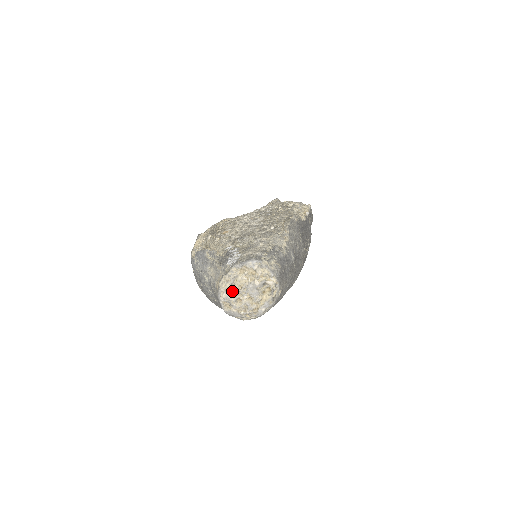
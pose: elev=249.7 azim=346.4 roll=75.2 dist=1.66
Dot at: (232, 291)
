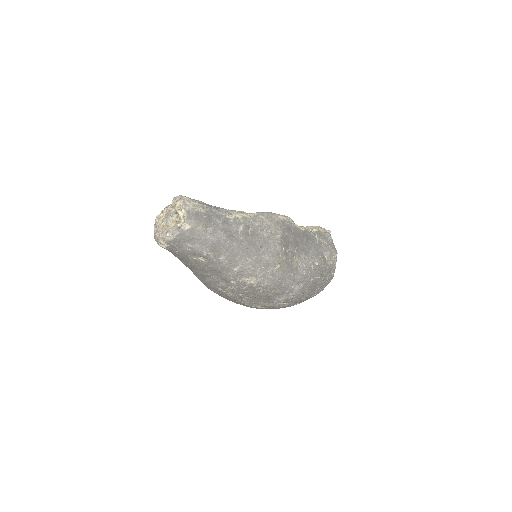
Dot at: (161, 218)
